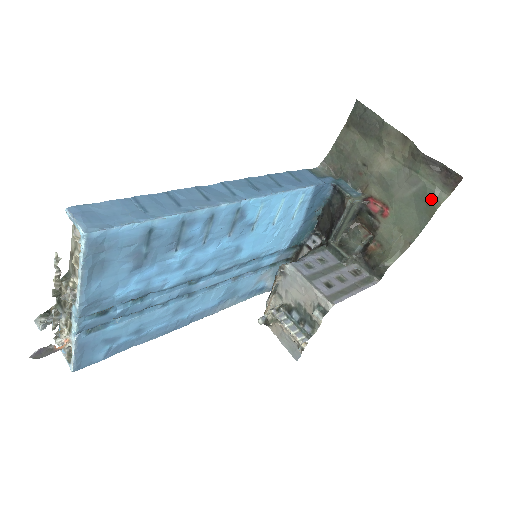
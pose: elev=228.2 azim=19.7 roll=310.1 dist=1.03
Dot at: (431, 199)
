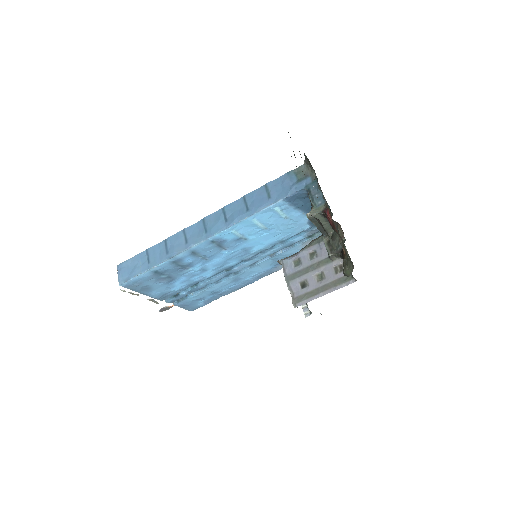
Dot at: (331, 243)
